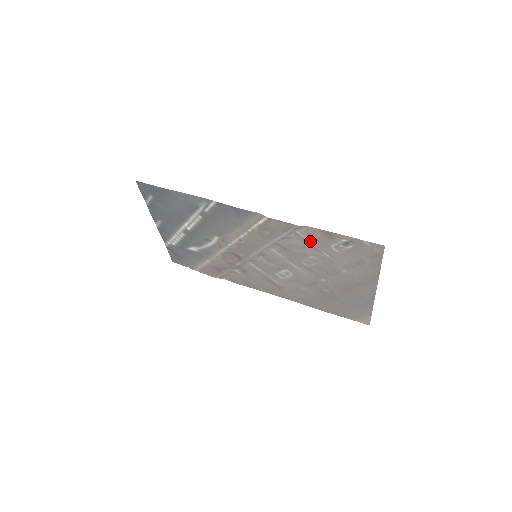
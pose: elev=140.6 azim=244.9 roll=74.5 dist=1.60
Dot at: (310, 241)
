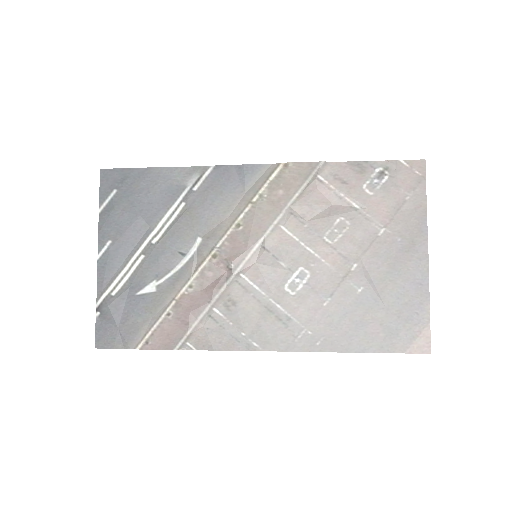
Dot at: (336, 188)
